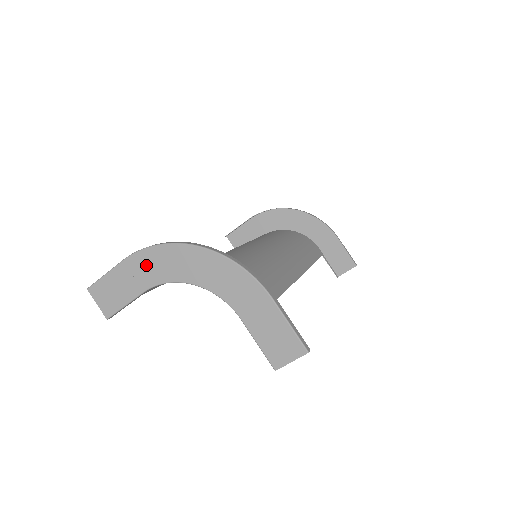
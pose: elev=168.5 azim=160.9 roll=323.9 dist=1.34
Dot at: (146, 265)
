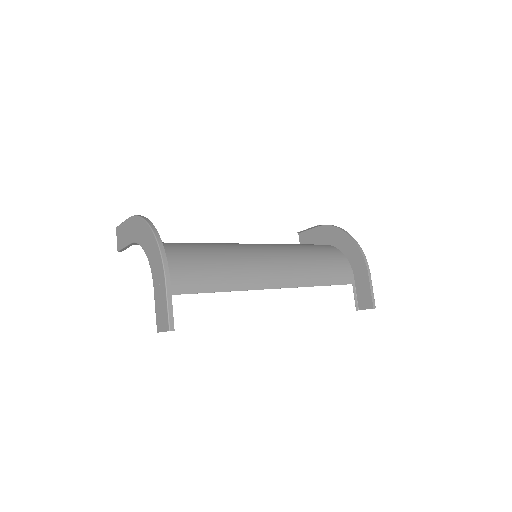
Dot at: (134, 227)
